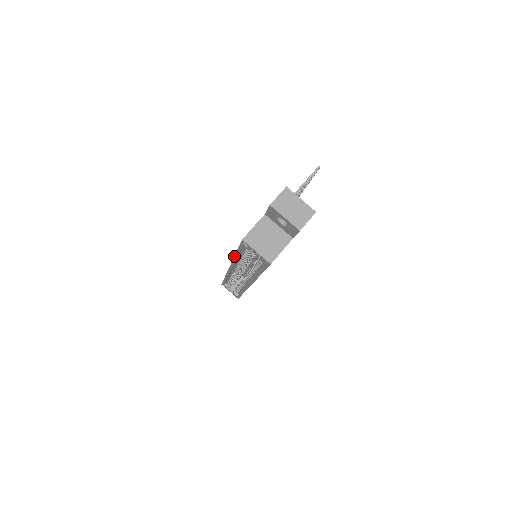
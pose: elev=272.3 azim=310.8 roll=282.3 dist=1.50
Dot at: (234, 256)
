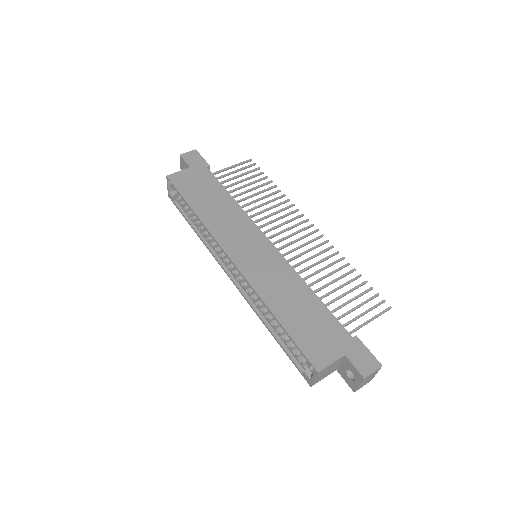
Dot at: (270, 310)
